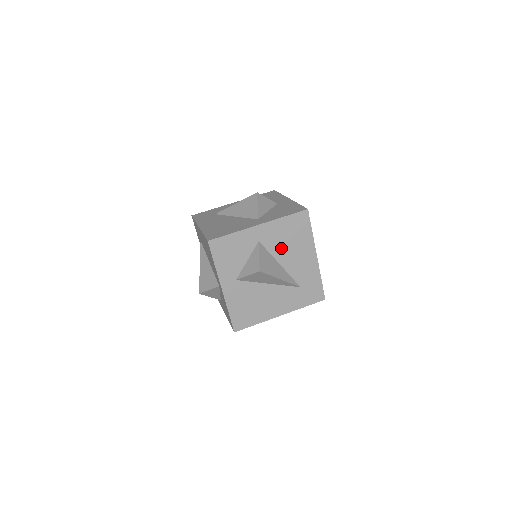
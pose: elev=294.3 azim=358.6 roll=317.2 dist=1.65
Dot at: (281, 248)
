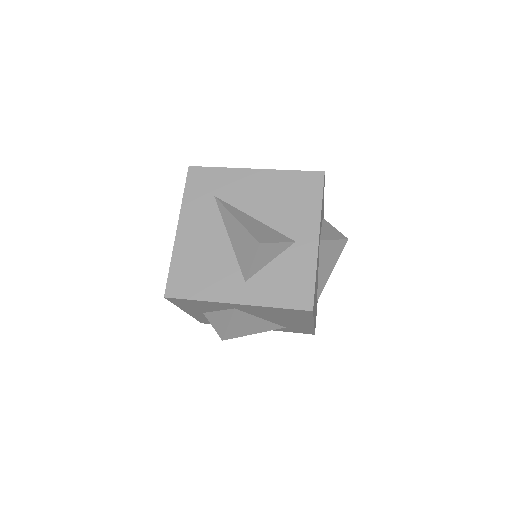
Dot at: (265, 315)
